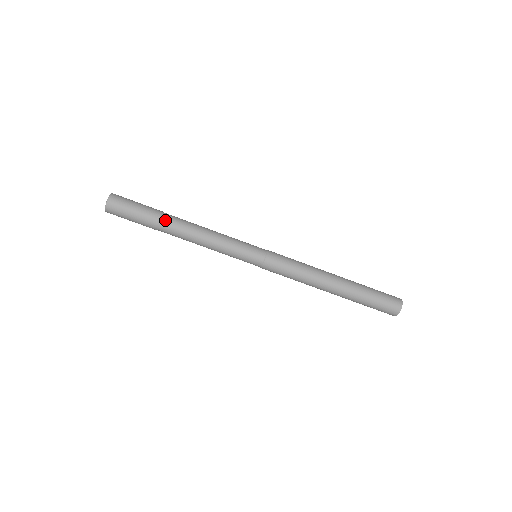
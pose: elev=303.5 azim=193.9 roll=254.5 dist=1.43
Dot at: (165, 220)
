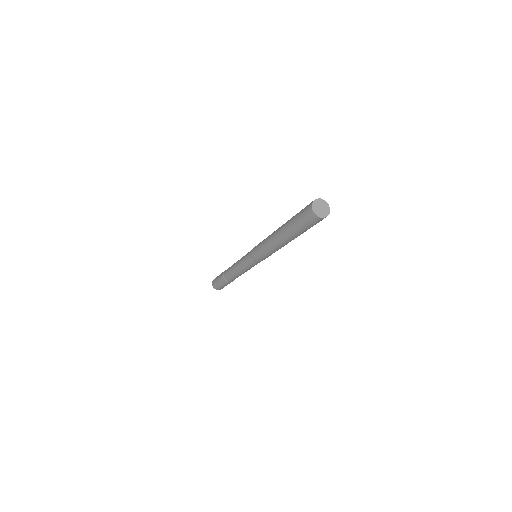
Dot at: occluded
